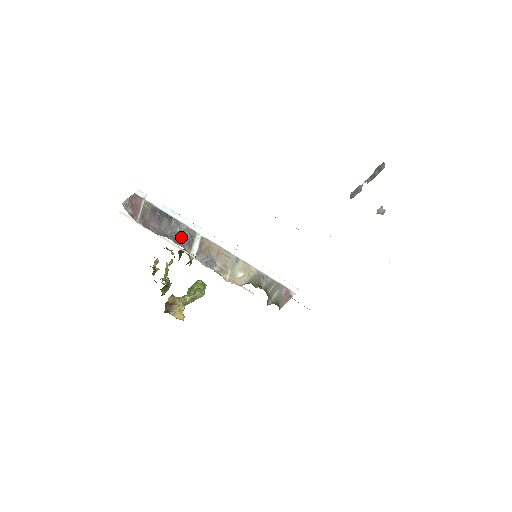
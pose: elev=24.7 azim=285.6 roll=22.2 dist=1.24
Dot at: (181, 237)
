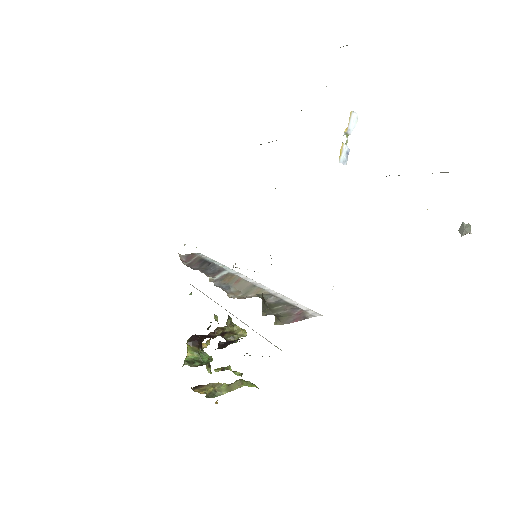
Dot at: (210, 271)
